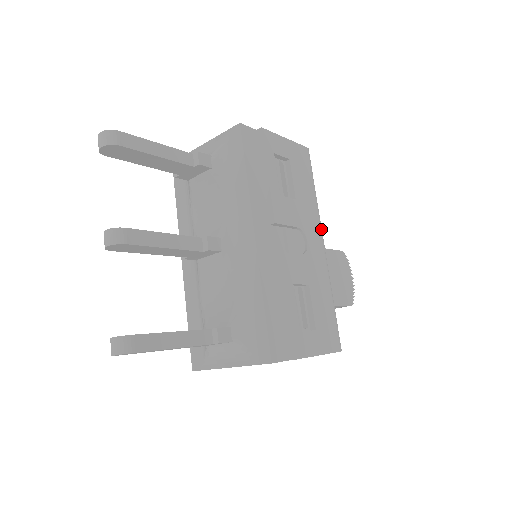
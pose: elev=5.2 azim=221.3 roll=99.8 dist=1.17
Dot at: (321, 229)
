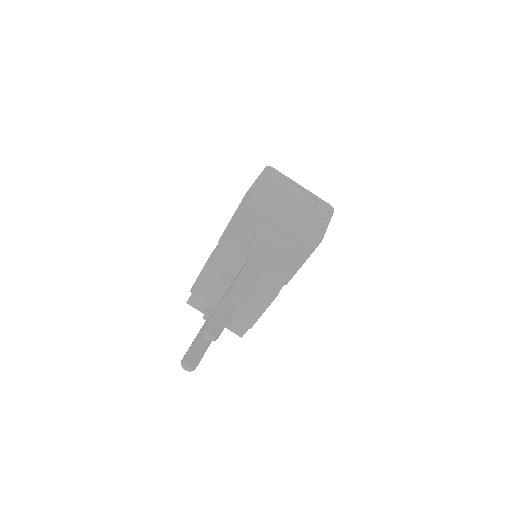
Dot at: occluded
